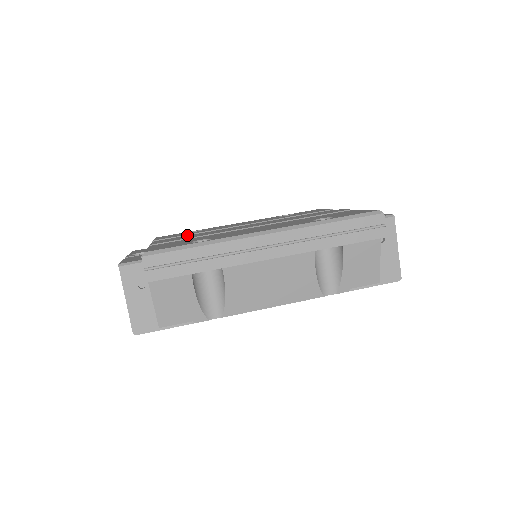
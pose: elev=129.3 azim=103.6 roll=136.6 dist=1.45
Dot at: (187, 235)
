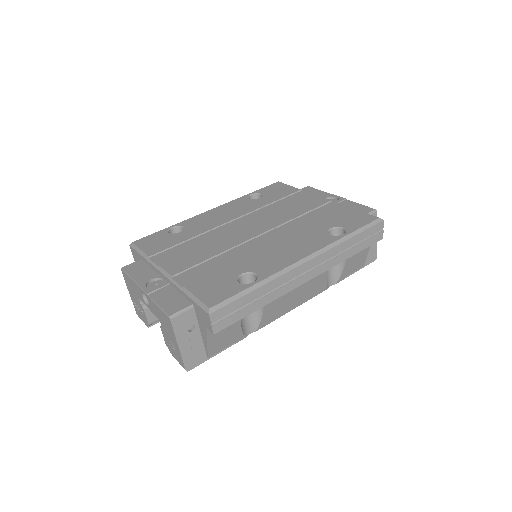
Dot at: (181, 243)
